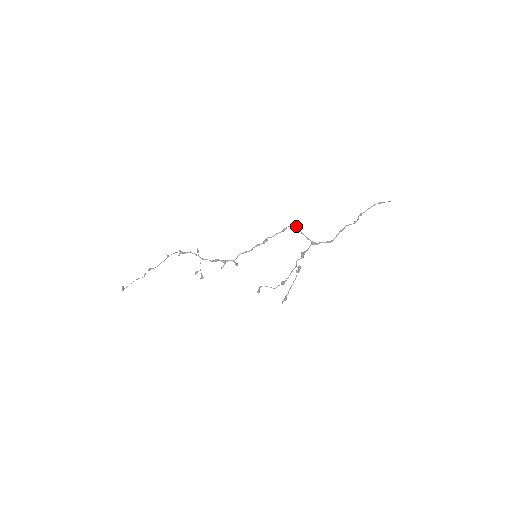
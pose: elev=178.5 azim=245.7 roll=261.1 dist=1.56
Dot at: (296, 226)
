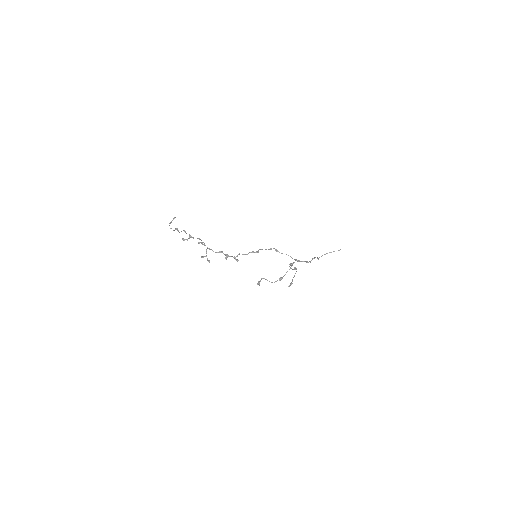
Dot at: occluded
